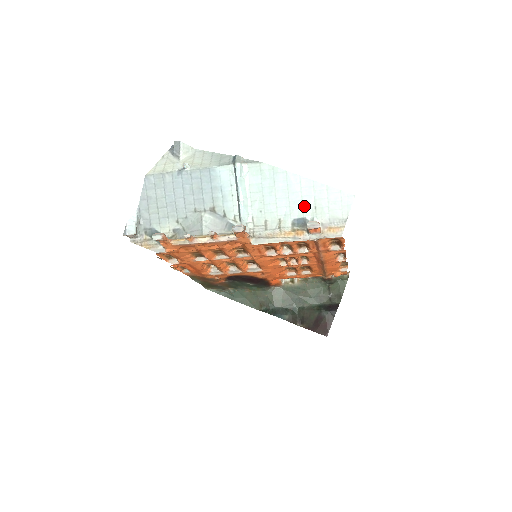
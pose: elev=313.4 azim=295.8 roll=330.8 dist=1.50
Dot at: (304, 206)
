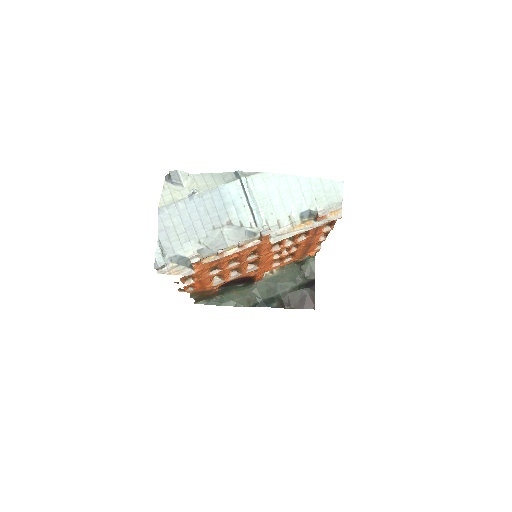
Dot at: (306, 200)
